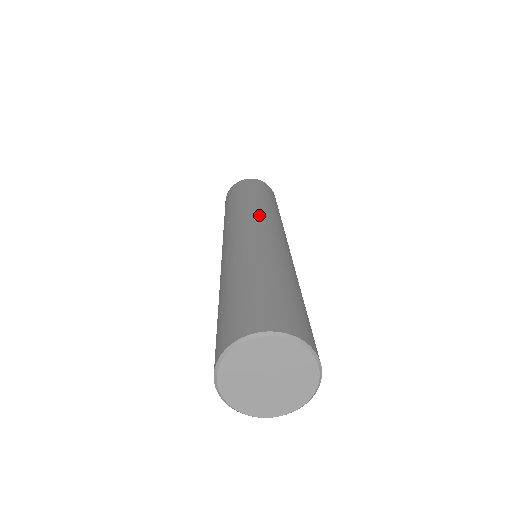
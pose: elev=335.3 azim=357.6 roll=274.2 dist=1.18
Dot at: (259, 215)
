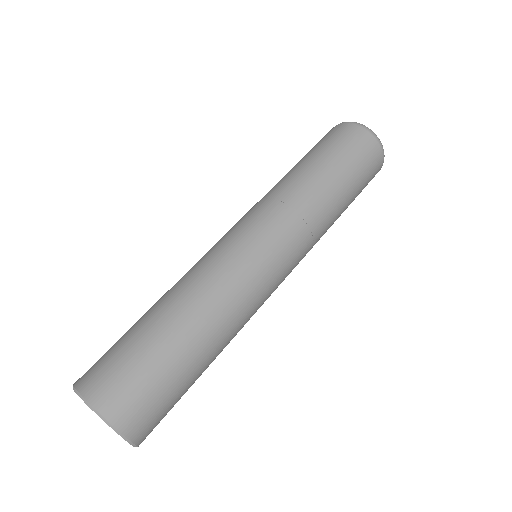
Dot at: (294, 234)
